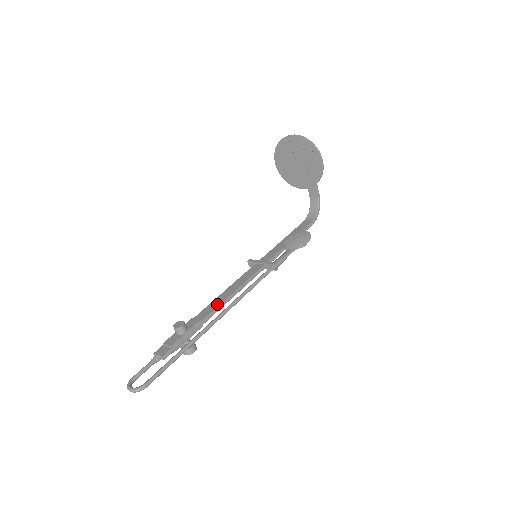
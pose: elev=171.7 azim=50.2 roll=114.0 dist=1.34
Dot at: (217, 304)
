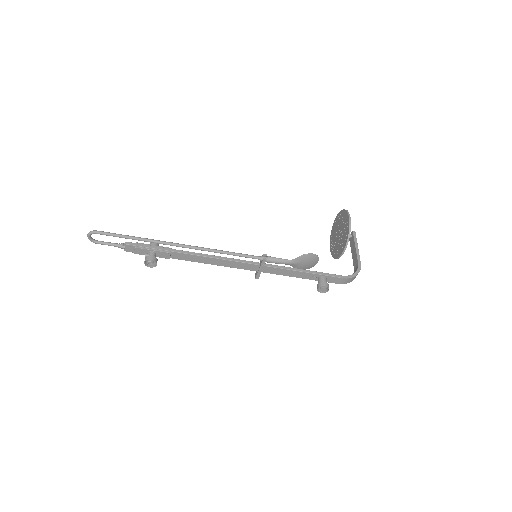
Dot at: (195, 254)
